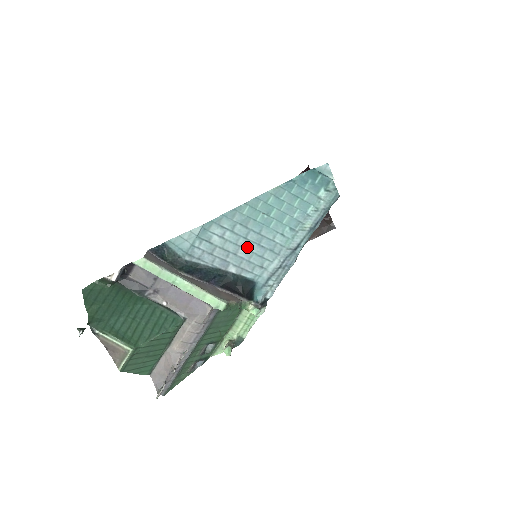
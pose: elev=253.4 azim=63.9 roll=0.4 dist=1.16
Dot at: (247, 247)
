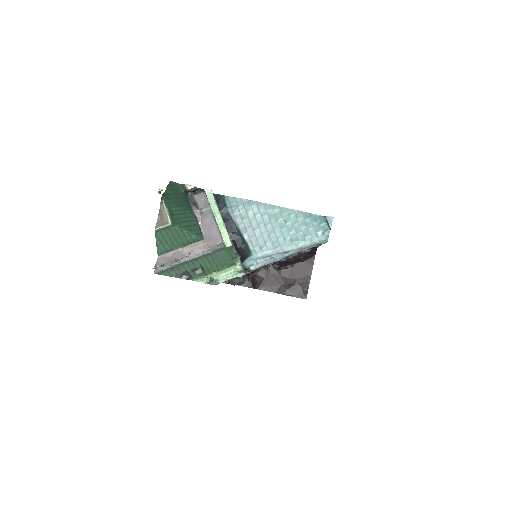
Dot at: (262, 231)
